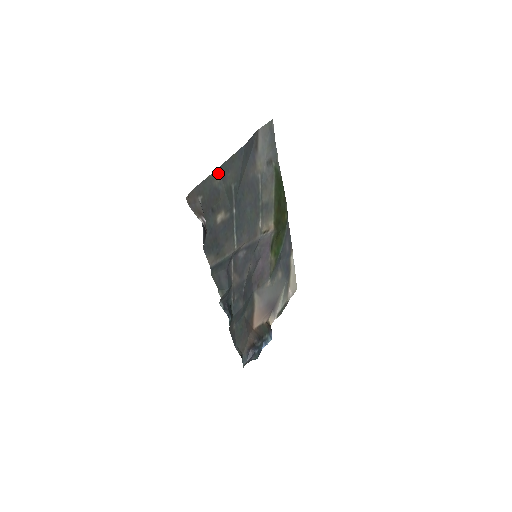
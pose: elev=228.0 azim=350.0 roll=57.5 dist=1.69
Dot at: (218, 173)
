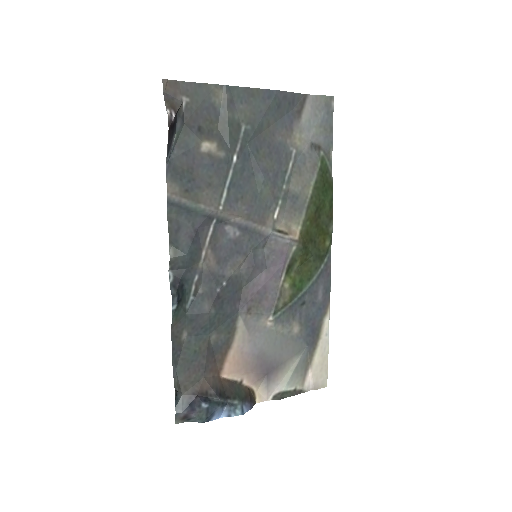
Dot at: (224, 92)
